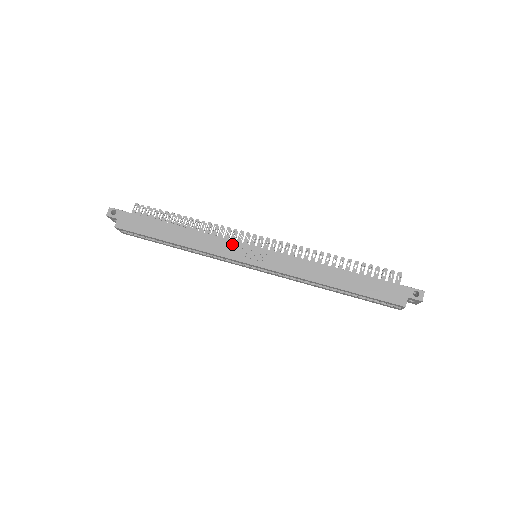
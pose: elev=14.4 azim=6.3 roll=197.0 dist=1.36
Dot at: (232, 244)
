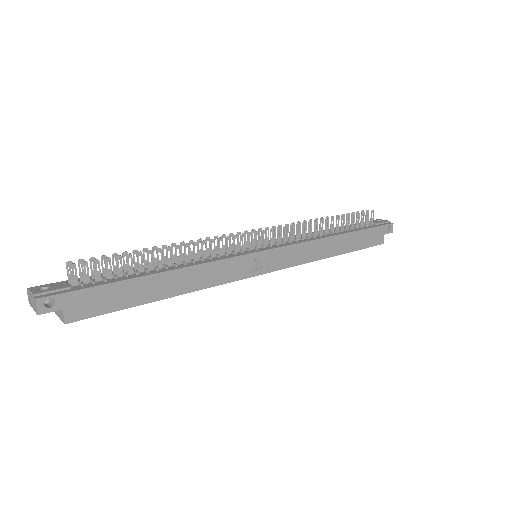
Dot at: (239, 261)
